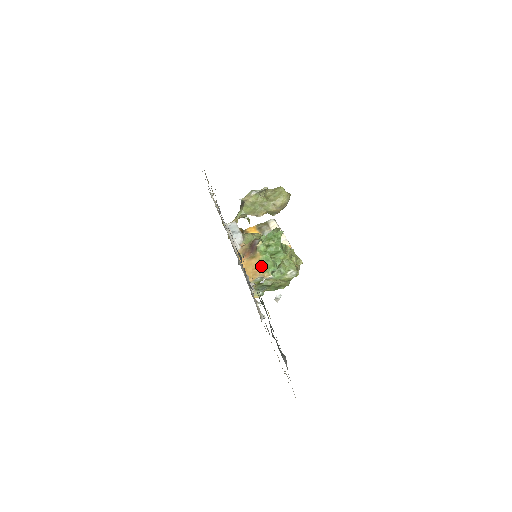
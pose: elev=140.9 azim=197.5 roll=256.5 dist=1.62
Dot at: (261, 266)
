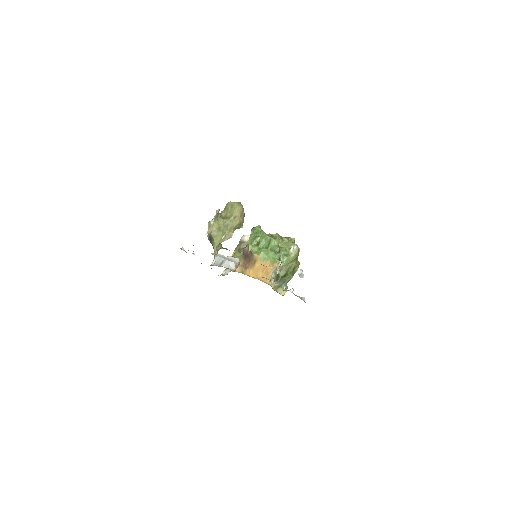
Dot at: (266, 263)
